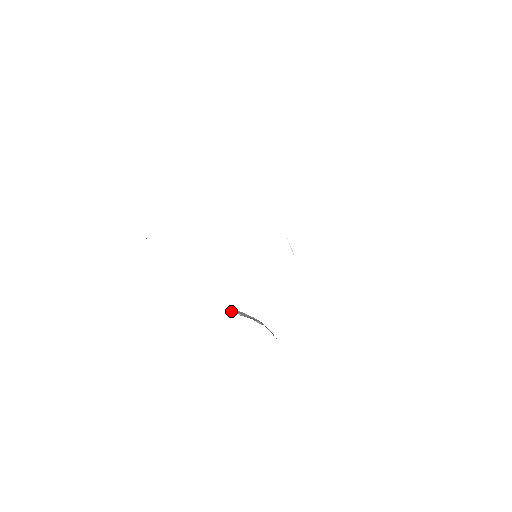
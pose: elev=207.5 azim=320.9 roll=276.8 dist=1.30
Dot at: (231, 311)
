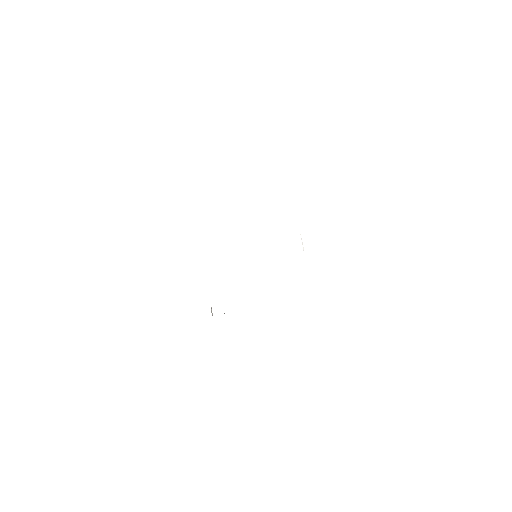
Dot at: occluded
